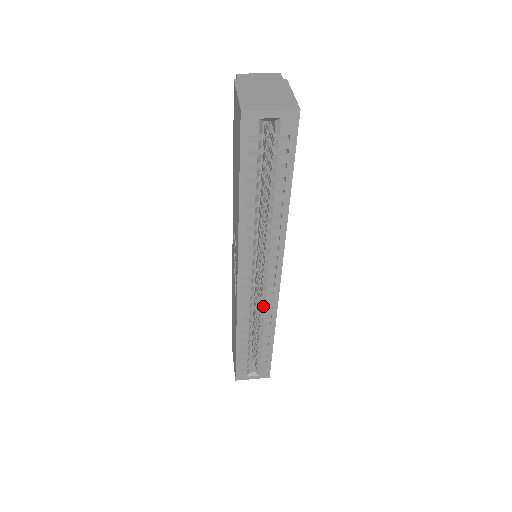
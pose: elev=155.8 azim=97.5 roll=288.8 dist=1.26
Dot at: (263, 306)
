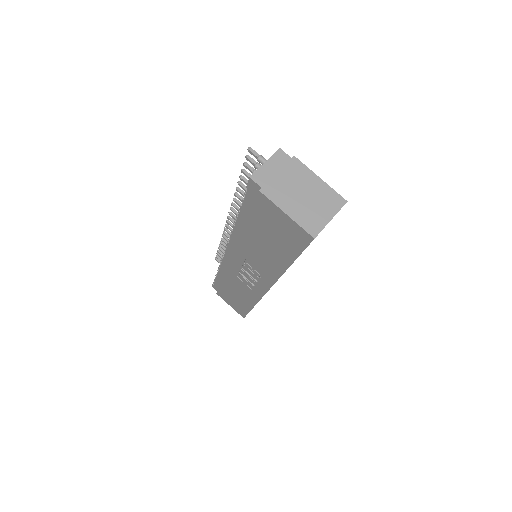
Dot at: occluded
